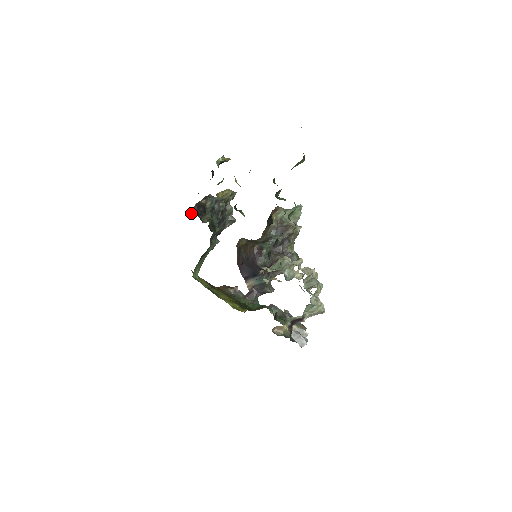
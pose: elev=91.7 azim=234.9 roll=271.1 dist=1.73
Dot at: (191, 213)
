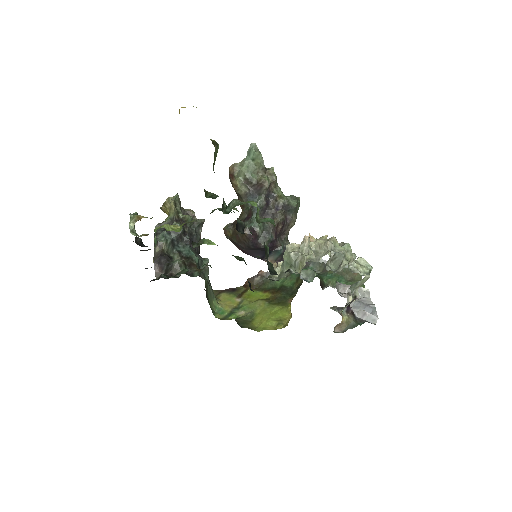
Dot at: (158, 276)
